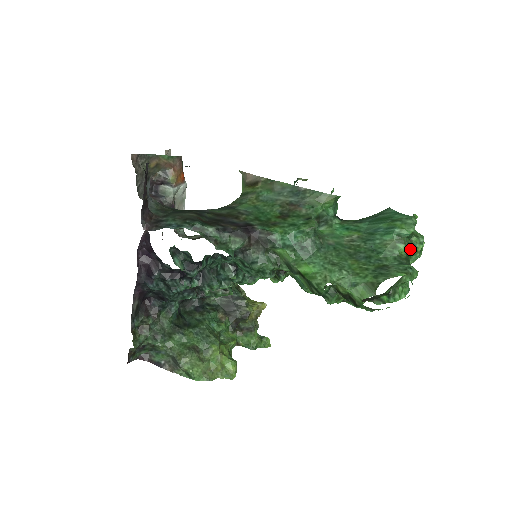
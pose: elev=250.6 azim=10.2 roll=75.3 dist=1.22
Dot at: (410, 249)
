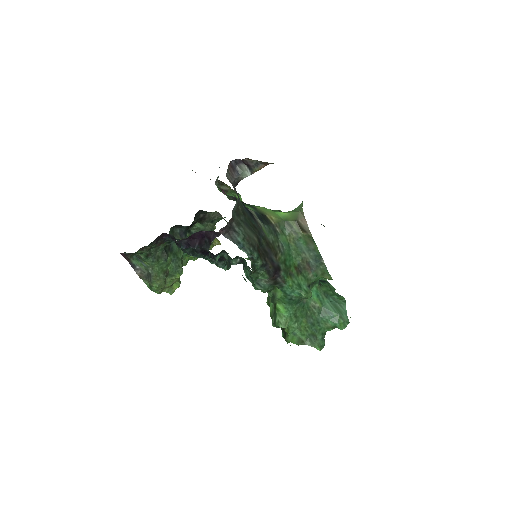
Dot at: occluded
